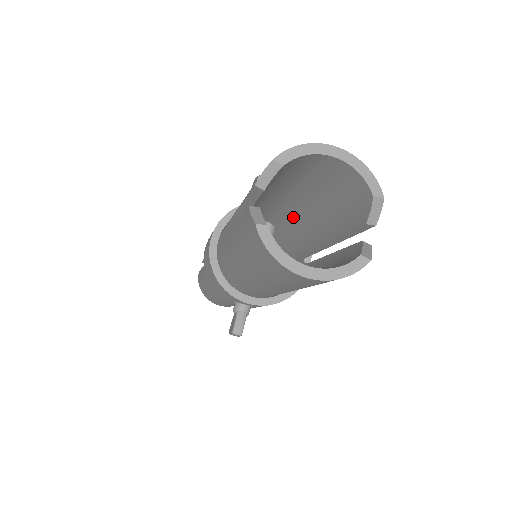
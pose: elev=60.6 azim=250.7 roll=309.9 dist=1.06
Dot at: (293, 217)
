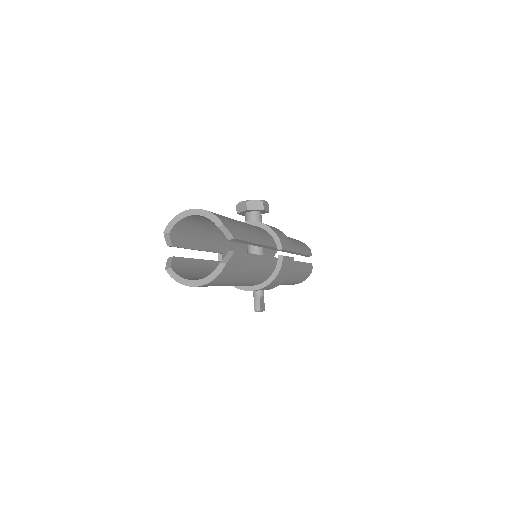
Dot at: occluded
